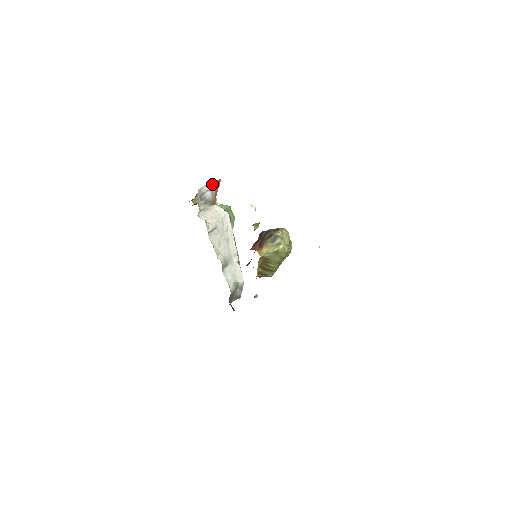
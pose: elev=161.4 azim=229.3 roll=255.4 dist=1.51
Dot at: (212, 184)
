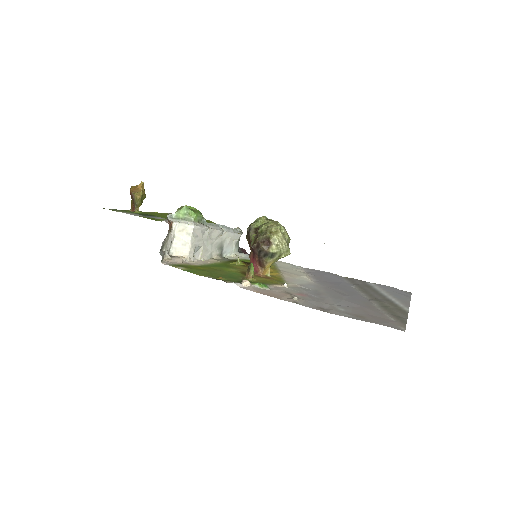
Dot at: occluded
